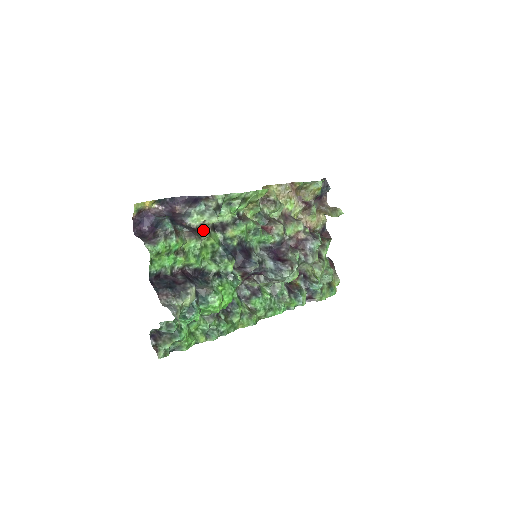
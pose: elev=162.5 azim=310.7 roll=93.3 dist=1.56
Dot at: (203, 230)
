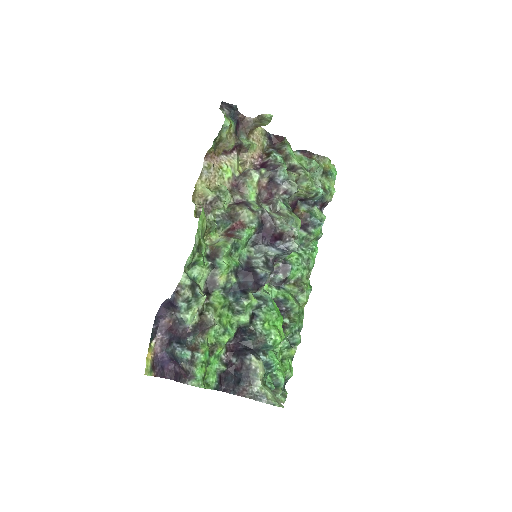
Dot at: (205, 314)
